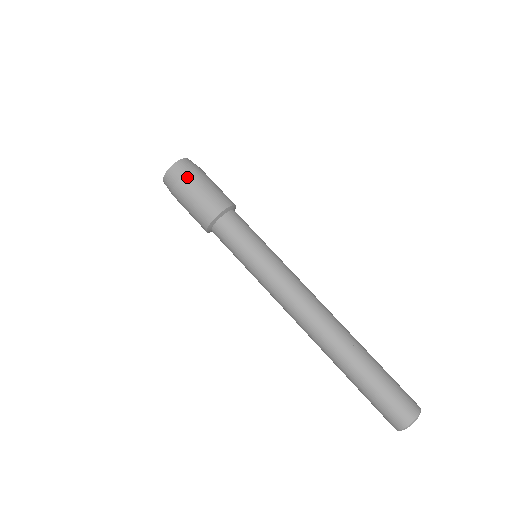
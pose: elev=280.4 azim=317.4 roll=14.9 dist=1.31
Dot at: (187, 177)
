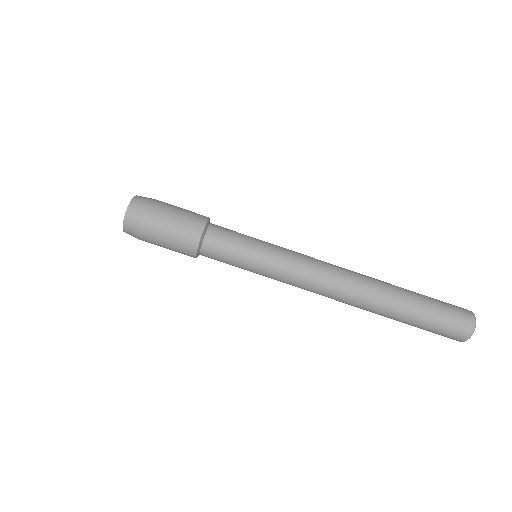
Dot at: (147, 220)
